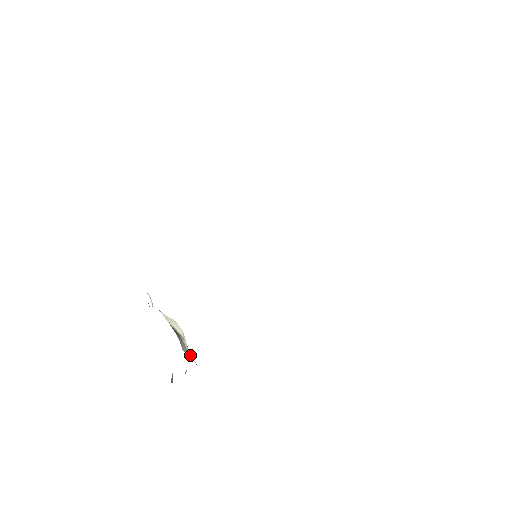
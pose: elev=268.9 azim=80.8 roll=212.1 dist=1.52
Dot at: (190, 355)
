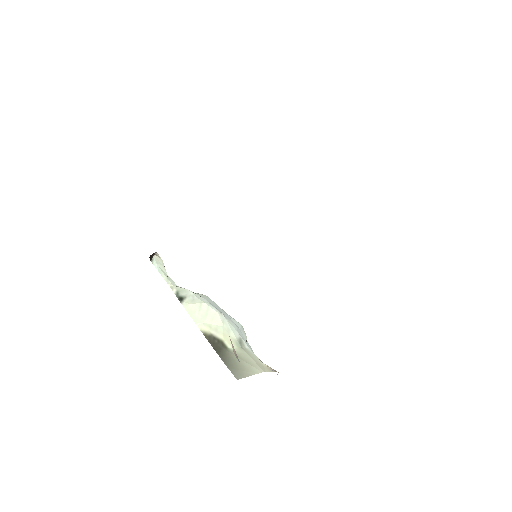
Dot at: (247, 368)
